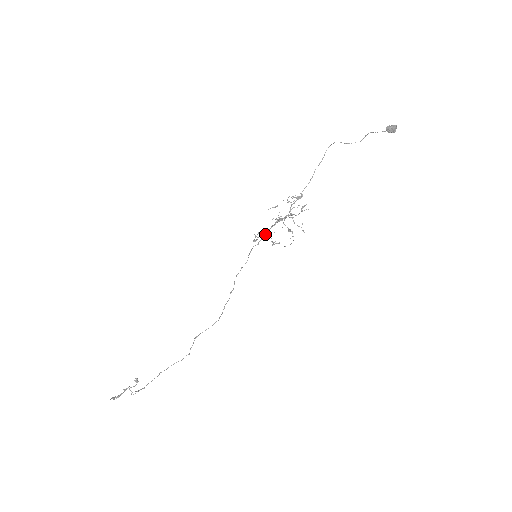
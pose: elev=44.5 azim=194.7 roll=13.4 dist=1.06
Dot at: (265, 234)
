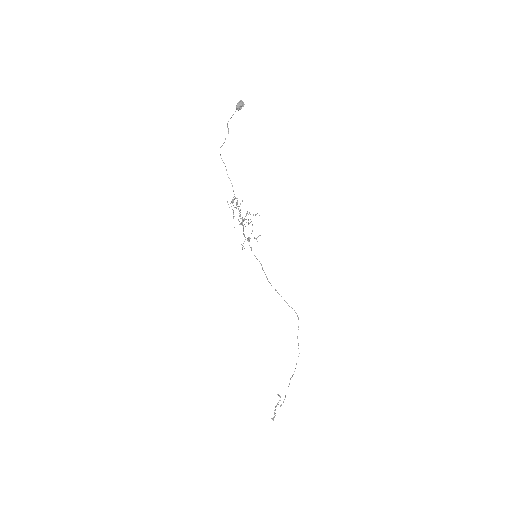
Dot at: (247, 238)
